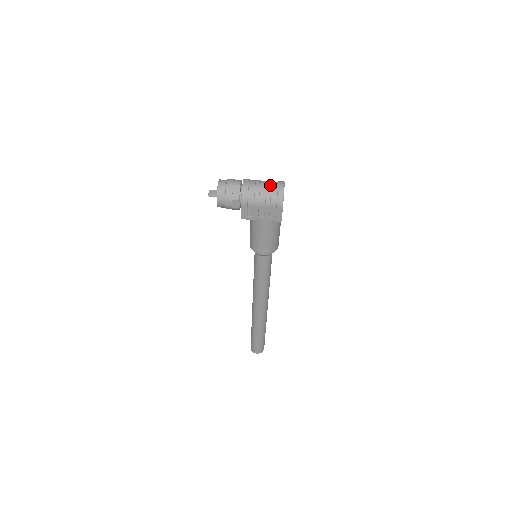
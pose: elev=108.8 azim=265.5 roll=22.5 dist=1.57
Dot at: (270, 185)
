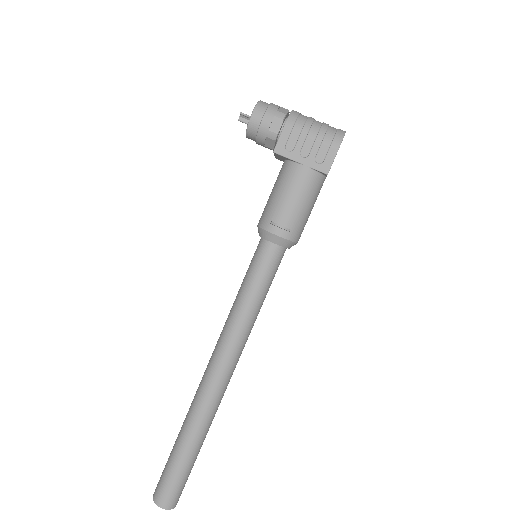
Dot at: (328, 124)
